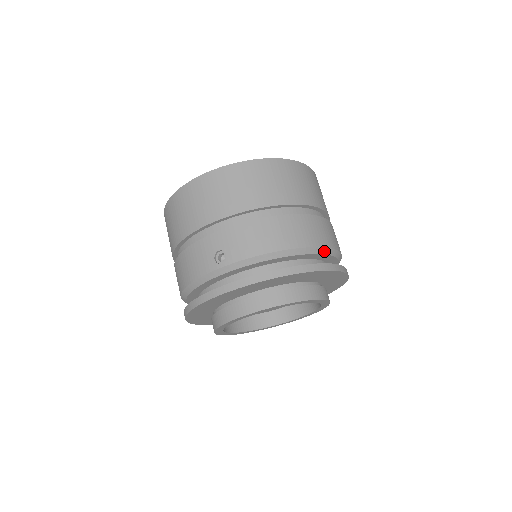
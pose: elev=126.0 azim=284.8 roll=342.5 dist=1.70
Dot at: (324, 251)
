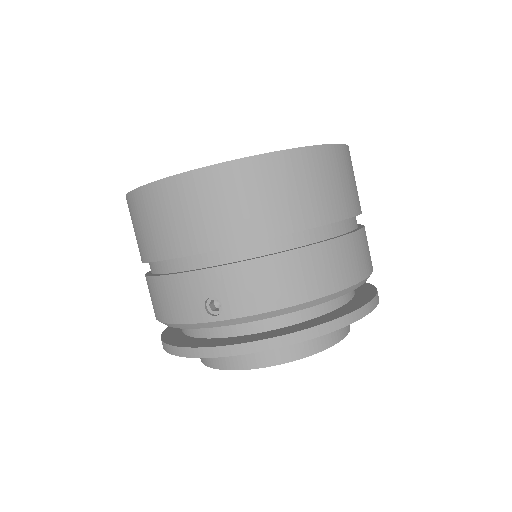
Dot at: (356, 286)
